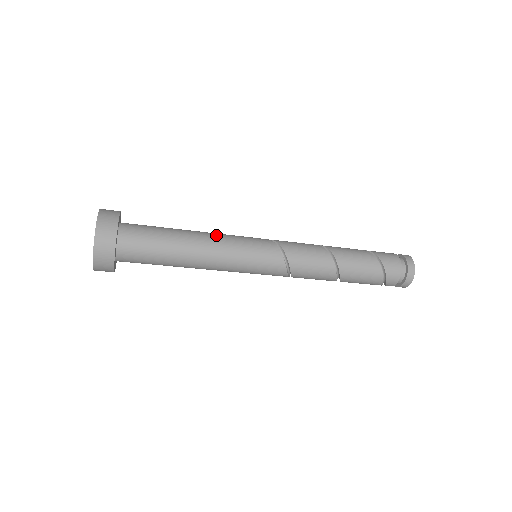
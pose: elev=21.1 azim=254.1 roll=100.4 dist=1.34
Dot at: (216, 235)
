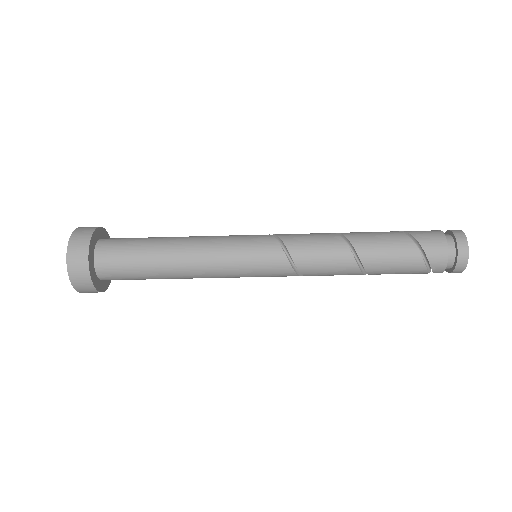
Dot at: (203, 237)
